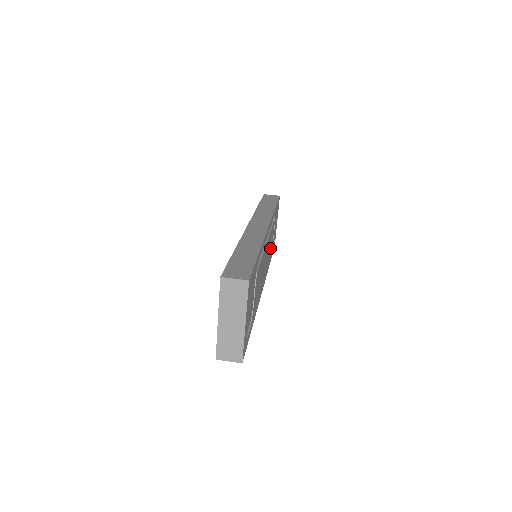
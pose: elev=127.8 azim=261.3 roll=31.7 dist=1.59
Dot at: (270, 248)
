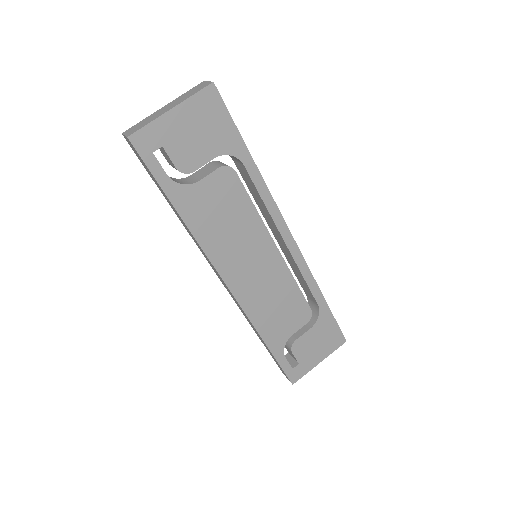
Dot at: (279, 312)
